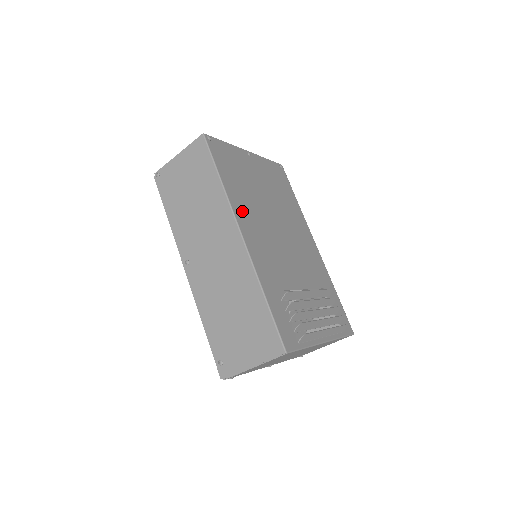
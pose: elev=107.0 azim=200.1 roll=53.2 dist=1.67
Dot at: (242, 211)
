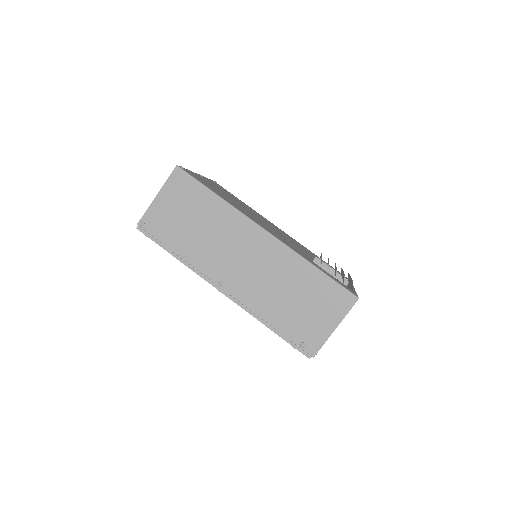
Dot at: occluded
